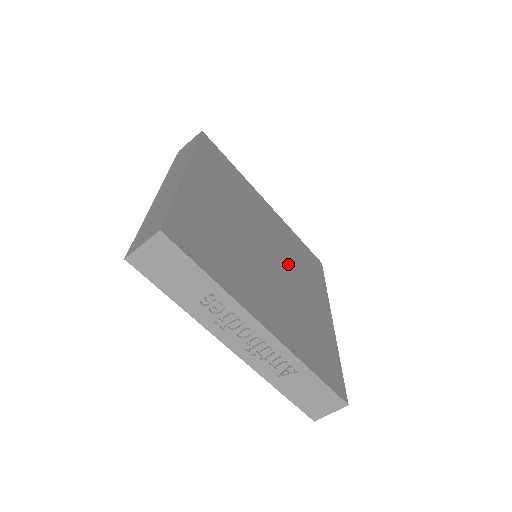
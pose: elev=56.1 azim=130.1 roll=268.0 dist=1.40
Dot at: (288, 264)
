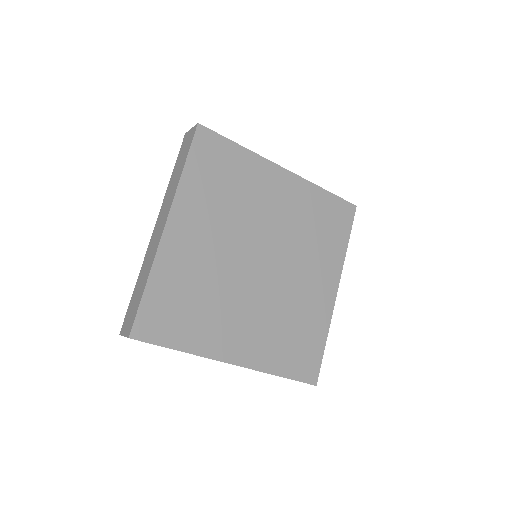
Dot at: (290, 255)
